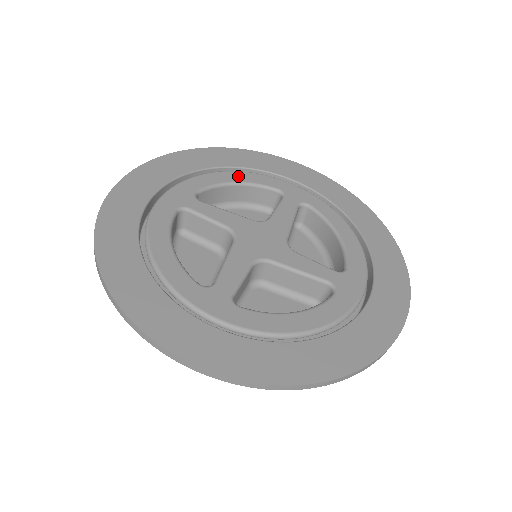
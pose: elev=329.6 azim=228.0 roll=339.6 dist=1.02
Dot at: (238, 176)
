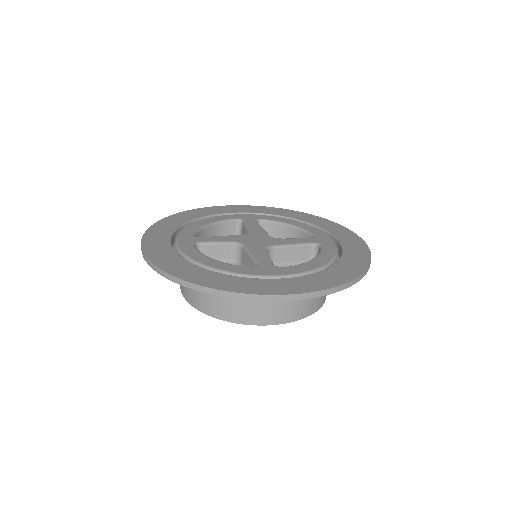
Dot at: (299, 224)
